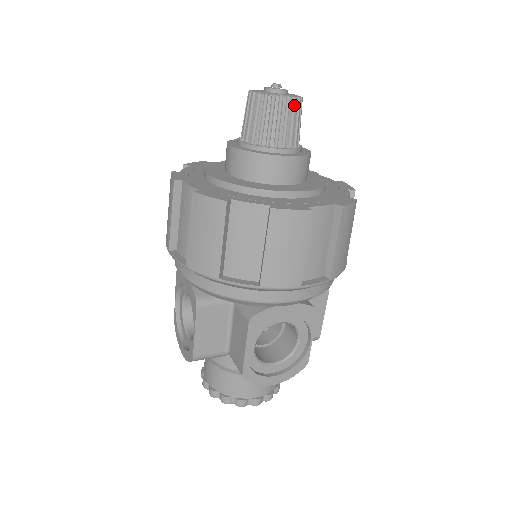
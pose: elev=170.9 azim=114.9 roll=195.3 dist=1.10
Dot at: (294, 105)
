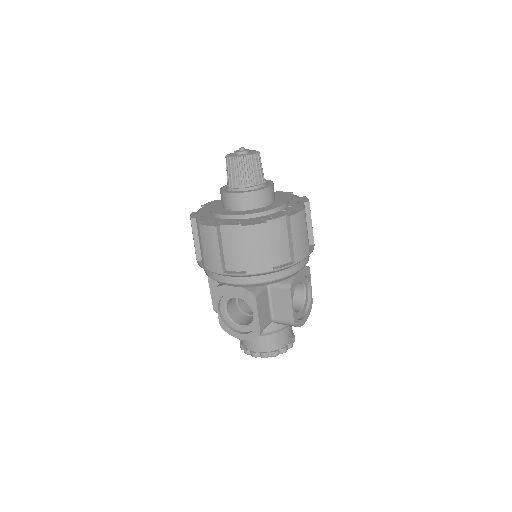
Dot at: (239, 161)
